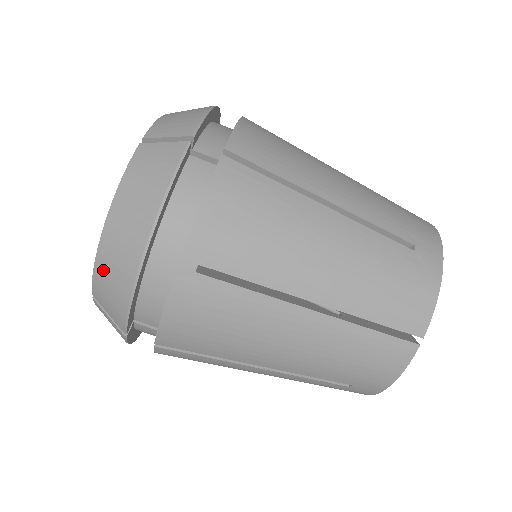
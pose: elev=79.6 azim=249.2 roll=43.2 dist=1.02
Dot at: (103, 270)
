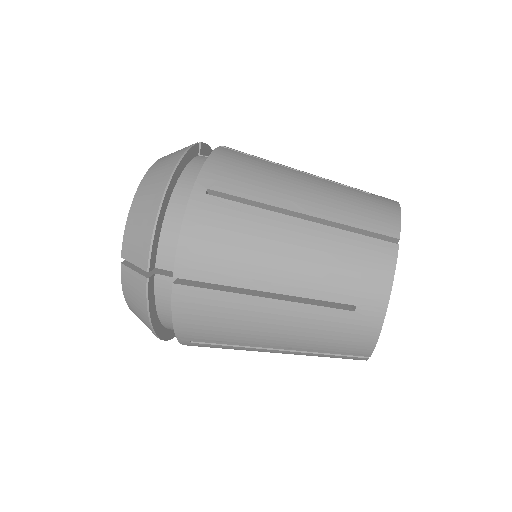
Dot at: (134, 218)
